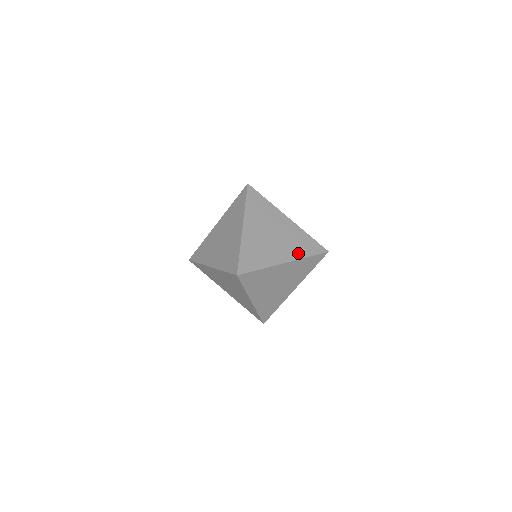
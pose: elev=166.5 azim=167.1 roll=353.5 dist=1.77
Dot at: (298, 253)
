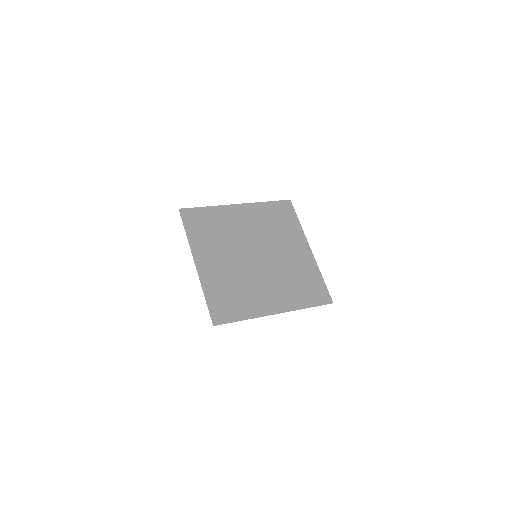
Dot at: occluded
